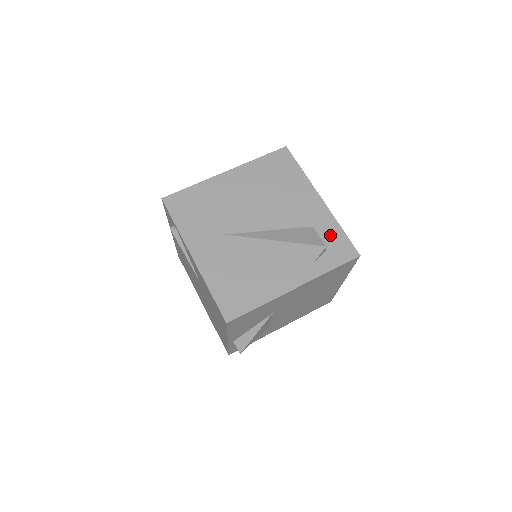
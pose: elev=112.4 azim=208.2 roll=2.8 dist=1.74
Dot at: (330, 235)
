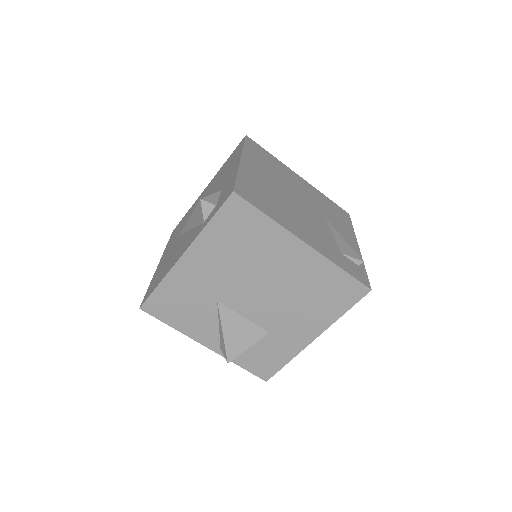
Dot at: (226, 188)
